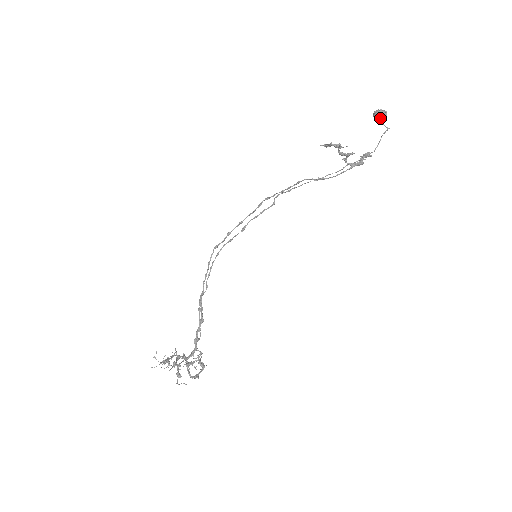
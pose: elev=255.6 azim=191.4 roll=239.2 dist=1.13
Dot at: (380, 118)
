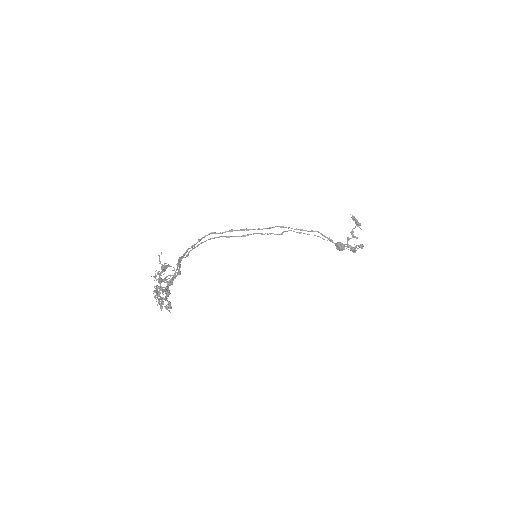
Dot at: occluded
